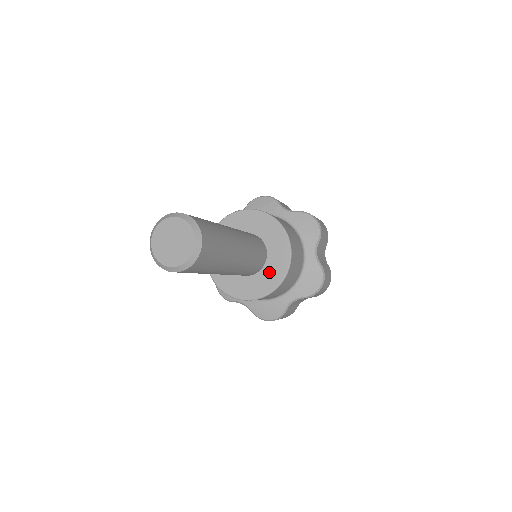
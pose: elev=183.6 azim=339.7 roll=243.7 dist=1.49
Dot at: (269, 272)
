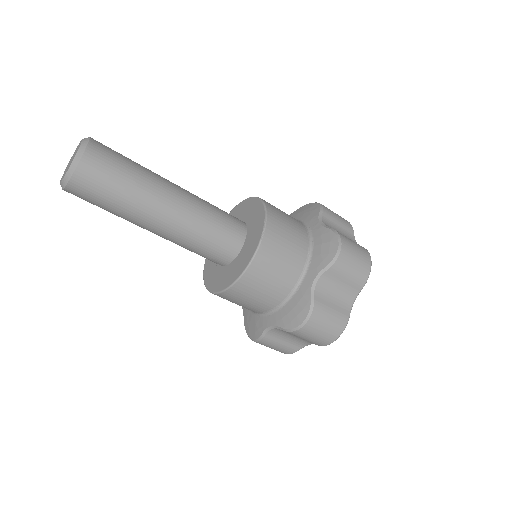
Dot at: (232, 268)
